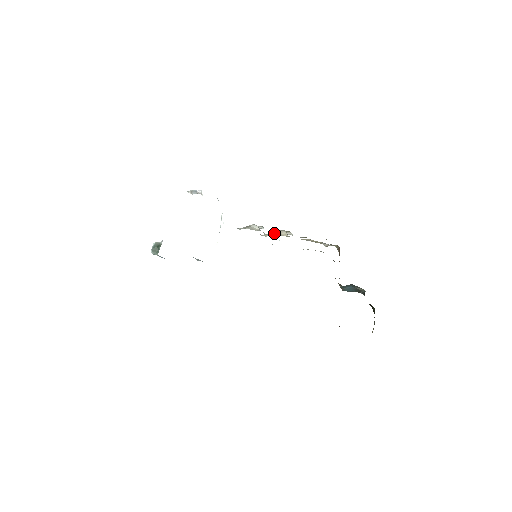
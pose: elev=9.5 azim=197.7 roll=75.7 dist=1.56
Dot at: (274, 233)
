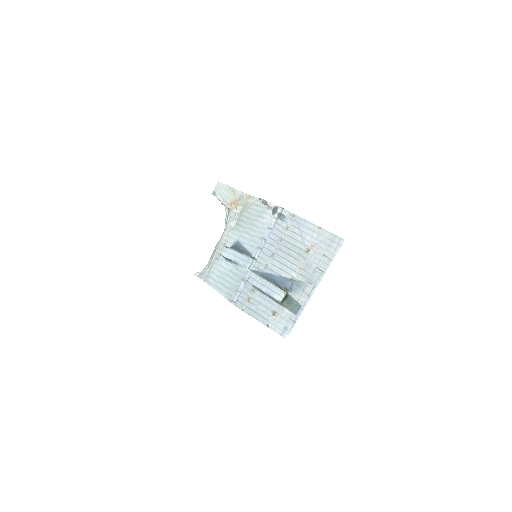
Dot at: occluded
